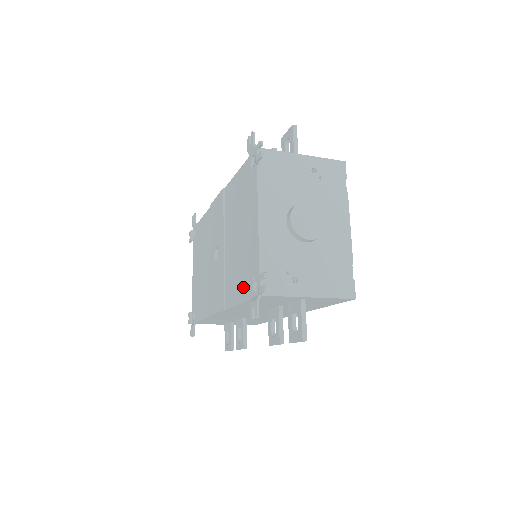
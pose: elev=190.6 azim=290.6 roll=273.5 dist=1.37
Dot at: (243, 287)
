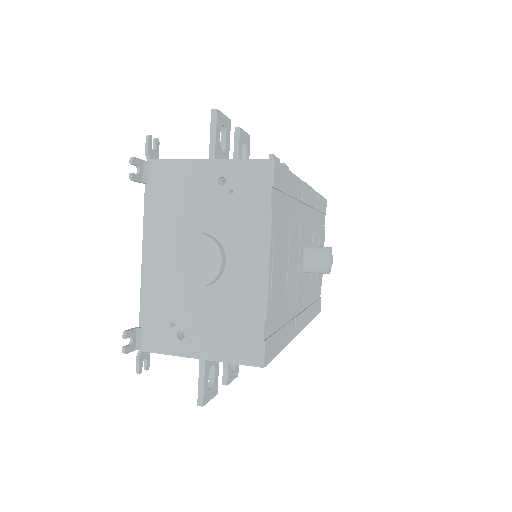
Dot at: occluded
